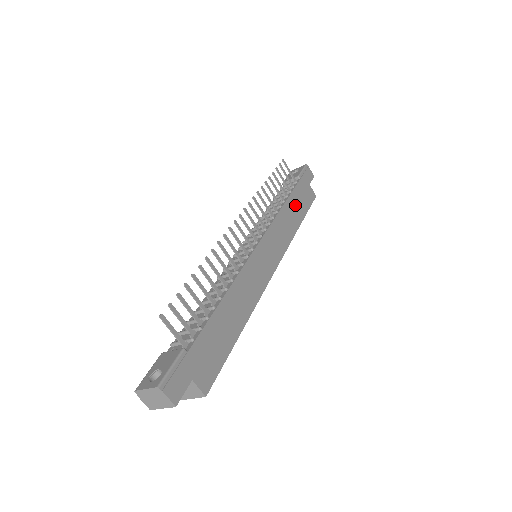
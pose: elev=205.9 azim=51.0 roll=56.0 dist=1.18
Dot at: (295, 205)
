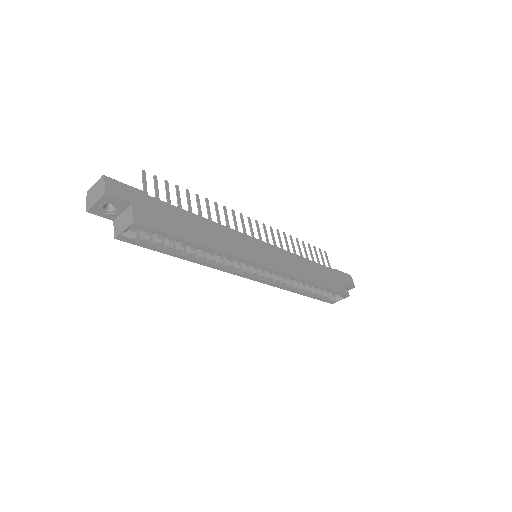
Dot at: (319, 272)
